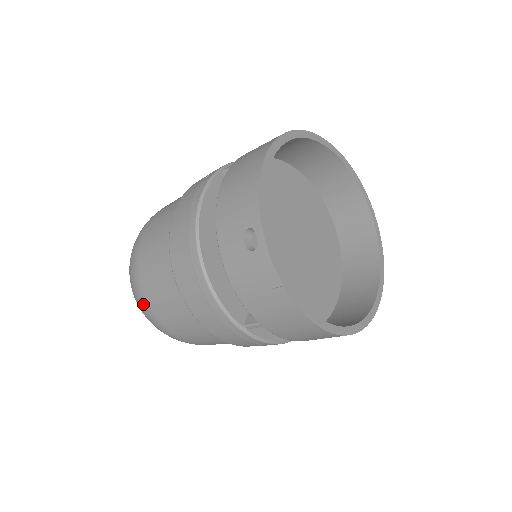
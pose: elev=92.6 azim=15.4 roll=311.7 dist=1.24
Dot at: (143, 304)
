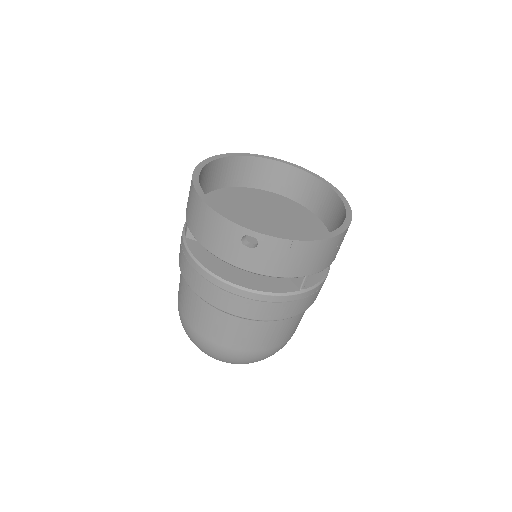
Dot at: (237, 356)
